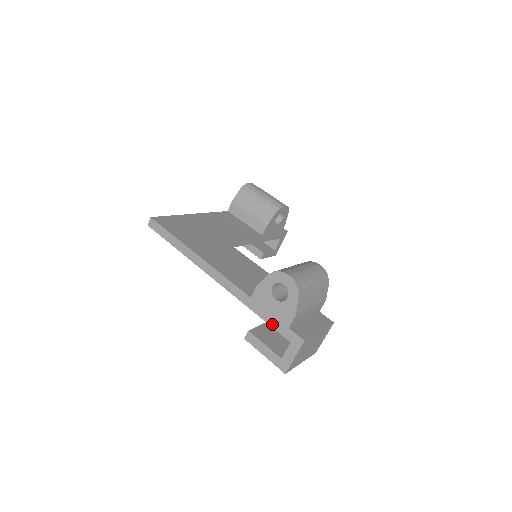
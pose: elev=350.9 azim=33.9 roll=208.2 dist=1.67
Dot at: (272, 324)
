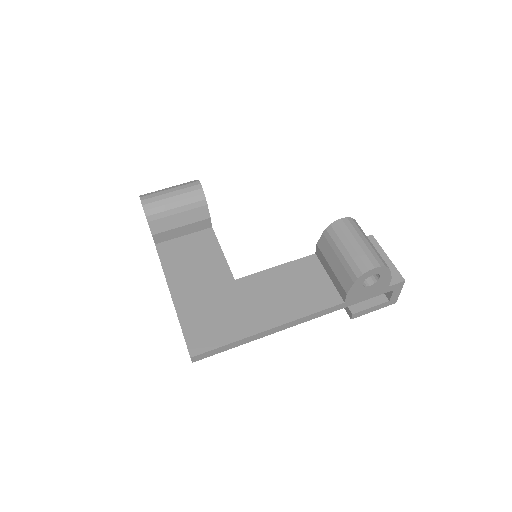
Dot at: occluded
